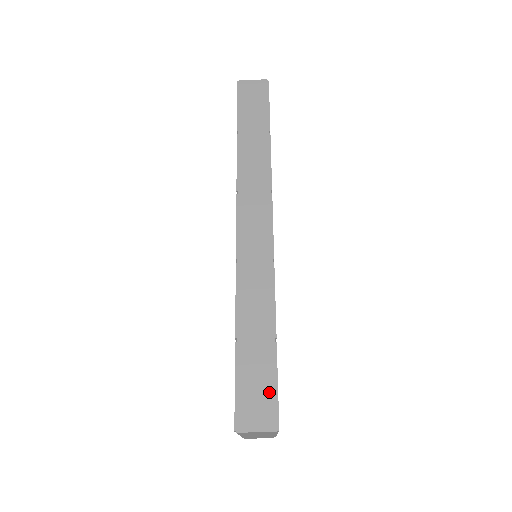
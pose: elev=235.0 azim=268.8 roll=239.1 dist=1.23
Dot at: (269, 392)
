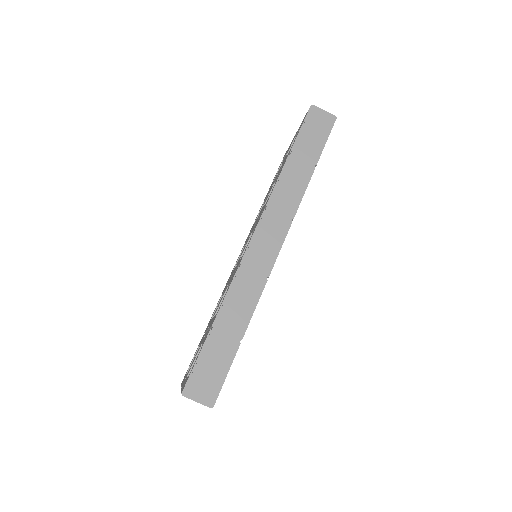
Dot at: (218, 378)
